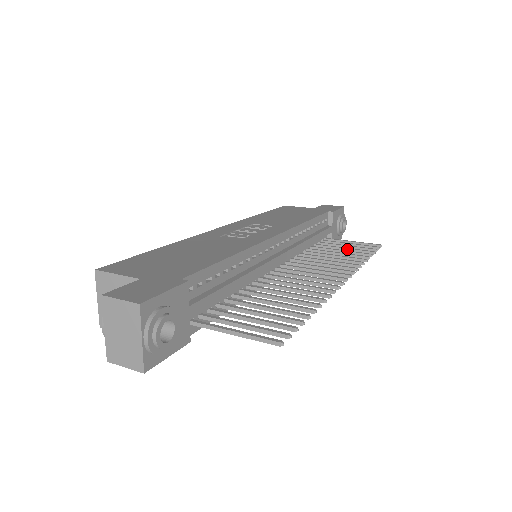
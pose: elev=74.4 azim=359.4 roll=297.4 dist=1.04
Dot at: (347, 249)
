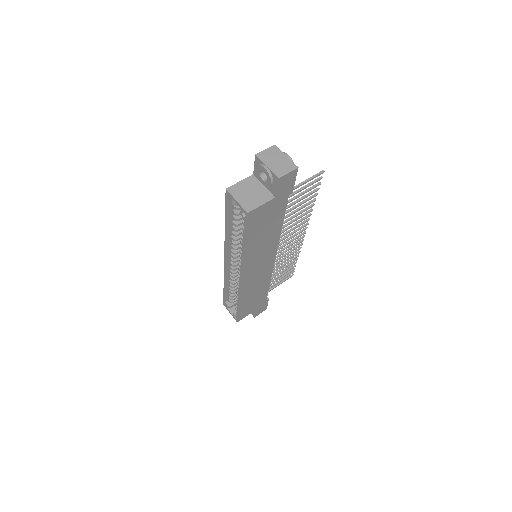
Dot at: (282, 273)
